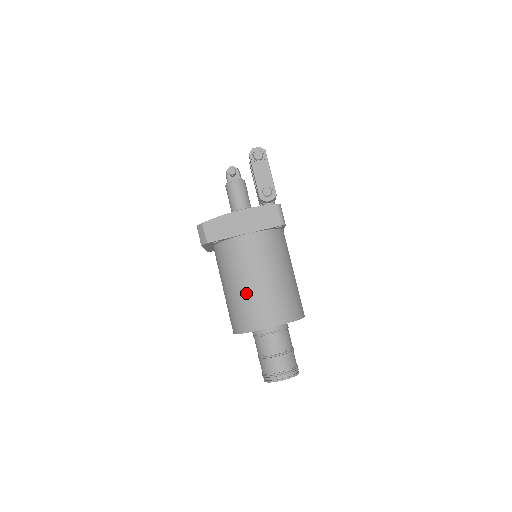
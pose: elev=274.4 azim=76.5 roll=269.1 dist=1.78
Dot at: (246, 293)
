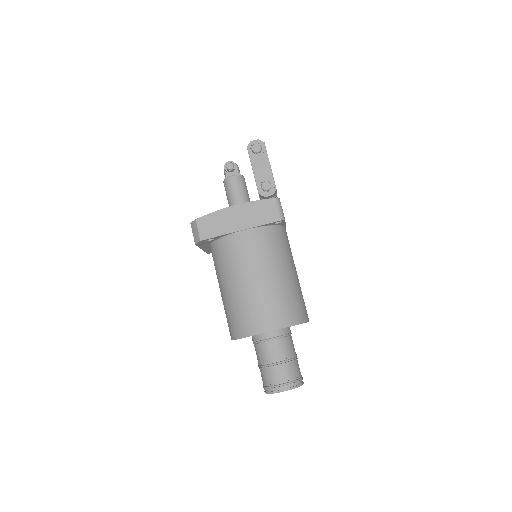
Dot at: (242, 294)
